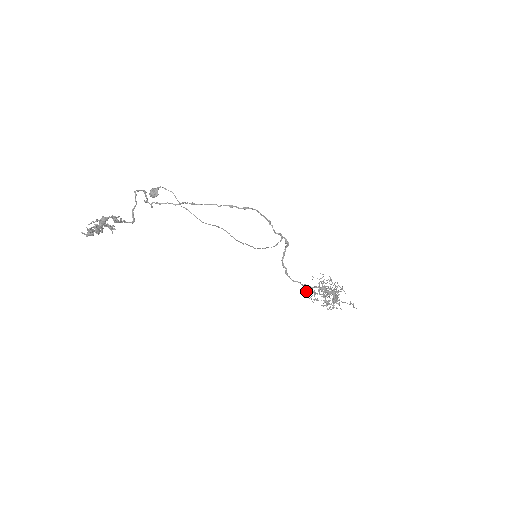
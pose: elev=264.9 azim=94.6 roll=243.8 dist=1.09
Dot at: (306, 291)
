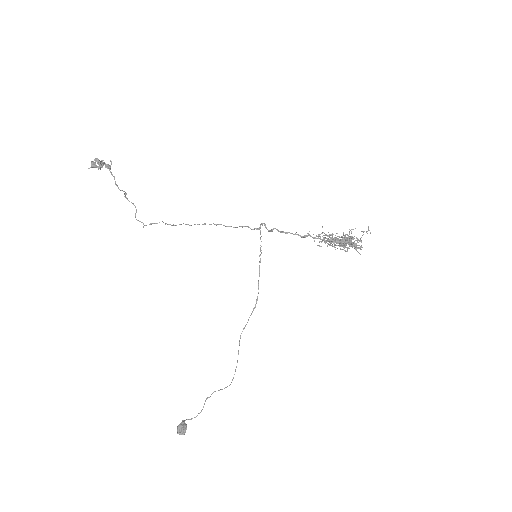
Dot at: (317, 245)
